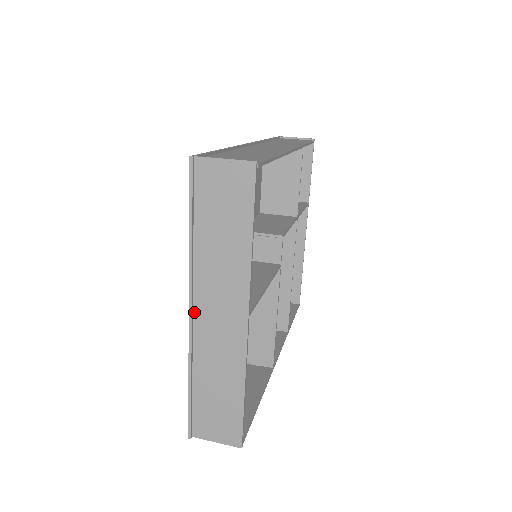
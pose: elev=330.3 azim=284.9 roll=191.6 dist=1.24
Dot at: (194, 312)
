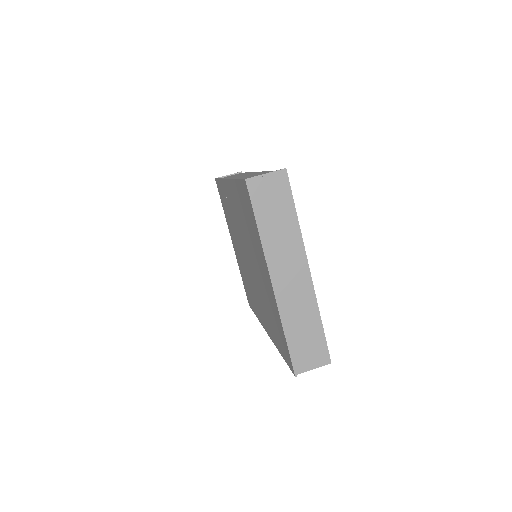
Dot at: (274, 281)
